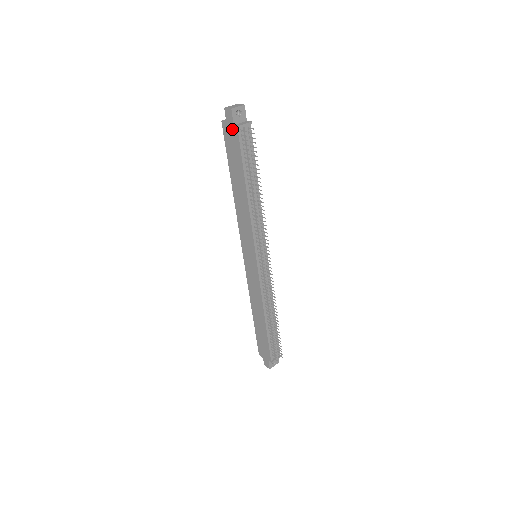
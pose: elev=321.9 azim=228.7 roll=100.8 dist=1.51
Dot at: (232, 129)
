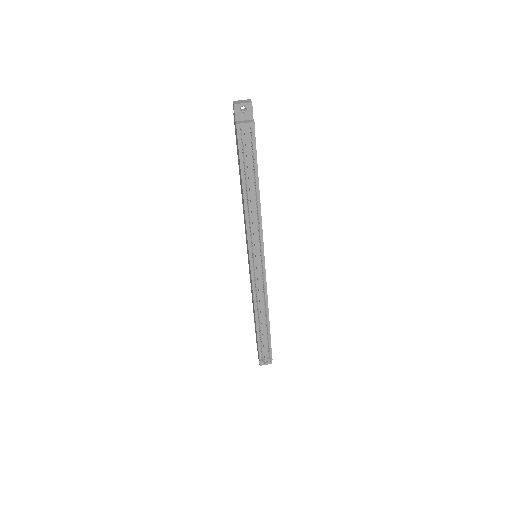
Dot at: (235, 125)
